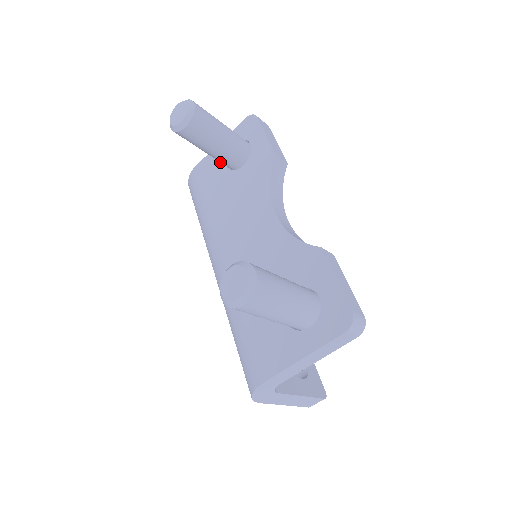
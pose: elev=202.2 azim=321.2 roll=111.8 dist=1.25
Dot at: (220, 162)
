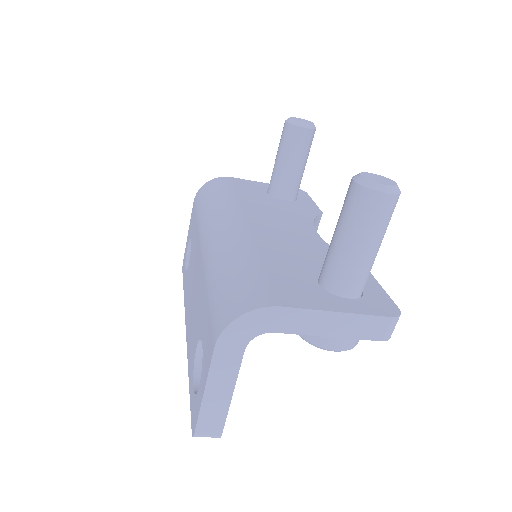
Dot at: (260, 188)
